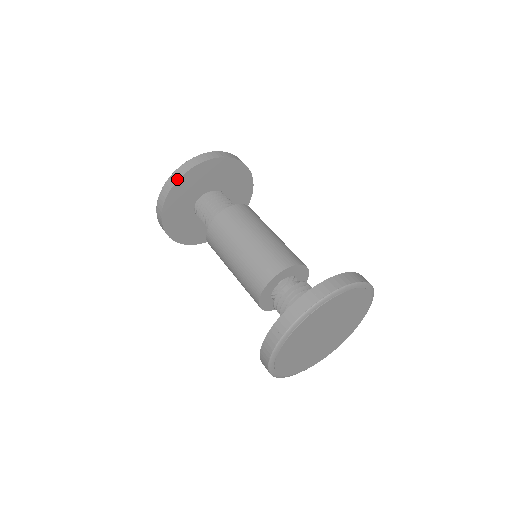
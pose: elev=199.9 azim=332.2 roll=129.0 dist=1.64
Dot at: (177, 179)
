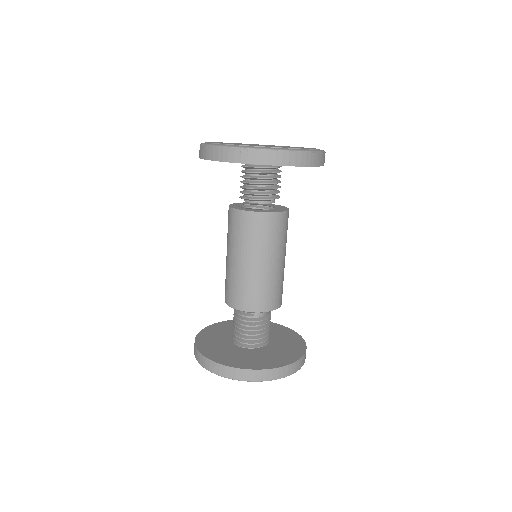
Dot at: (269, 163)
